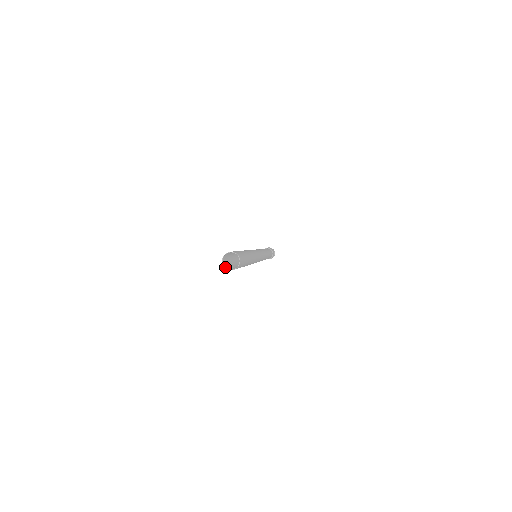
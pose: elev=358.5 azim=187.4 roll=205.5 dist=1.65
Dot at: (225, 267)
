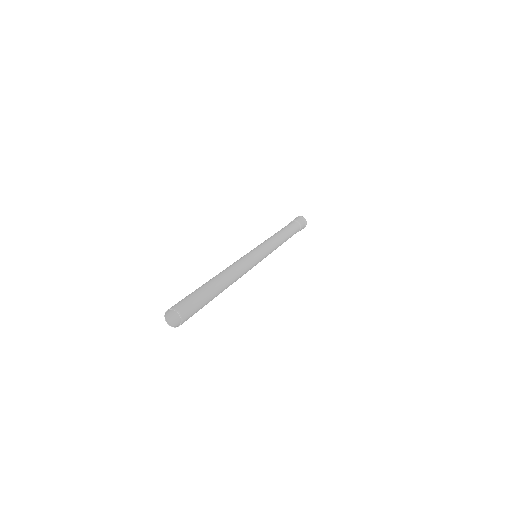
Dot at: occluded
